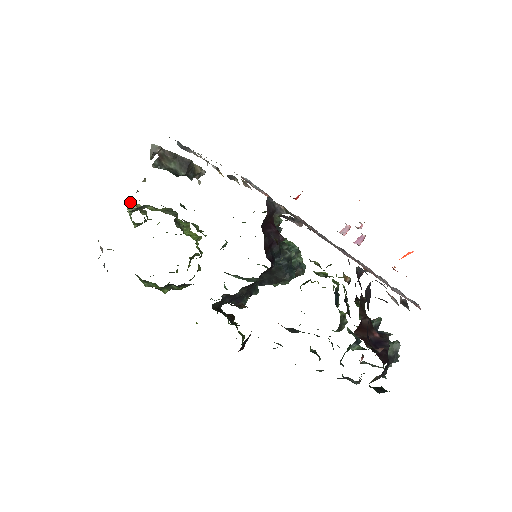
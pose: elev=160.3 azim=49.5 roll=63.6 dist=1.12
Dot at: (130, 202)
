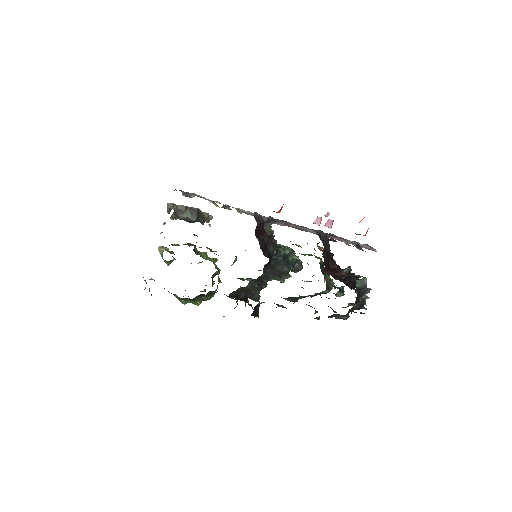
Dot at: (160, 247)
